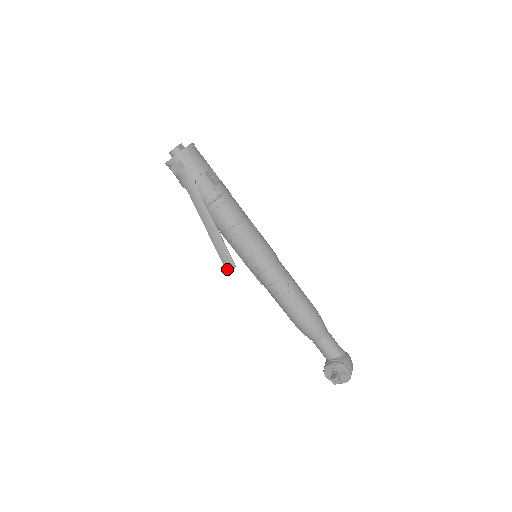
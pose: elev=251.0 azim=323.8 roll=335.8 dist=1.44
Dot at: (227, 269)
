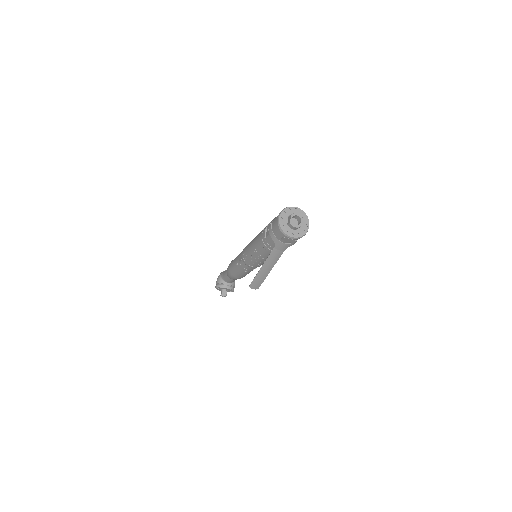
Dot at: (251, 287)
